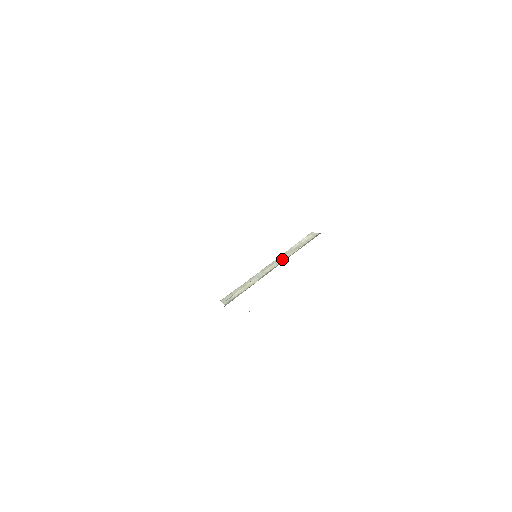
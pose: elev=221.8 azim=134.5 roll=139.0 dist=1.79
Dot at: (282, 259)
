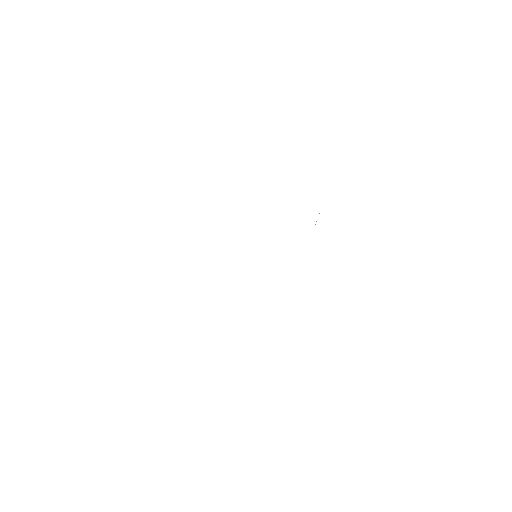
Dot at: occluded
